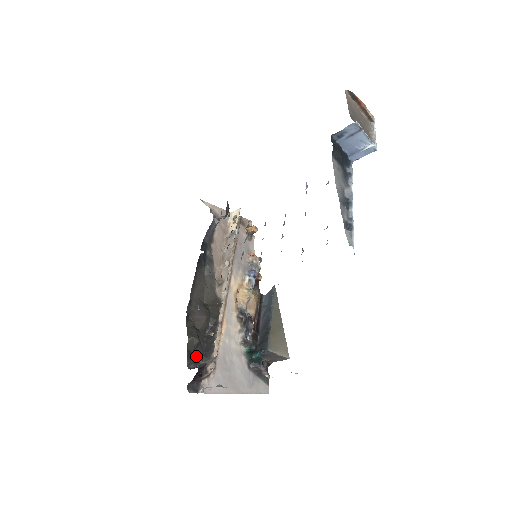
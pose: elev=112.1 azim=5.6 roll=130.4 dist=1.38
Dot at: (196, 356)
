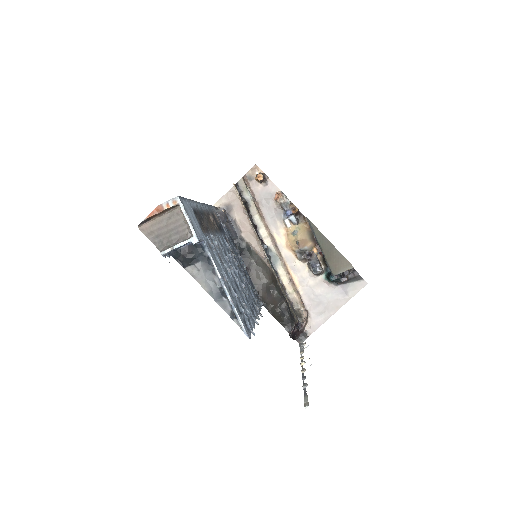
Dot at: (288, 321)
